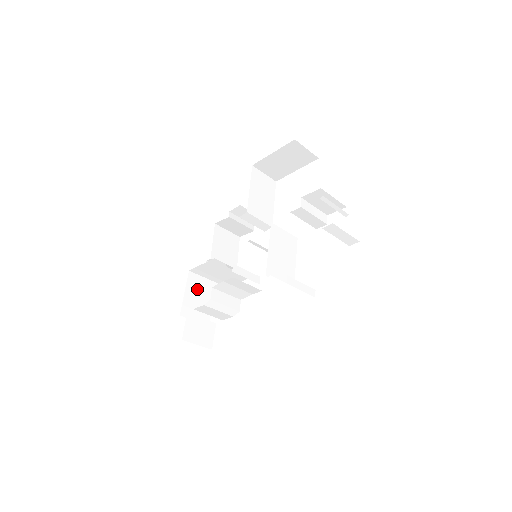
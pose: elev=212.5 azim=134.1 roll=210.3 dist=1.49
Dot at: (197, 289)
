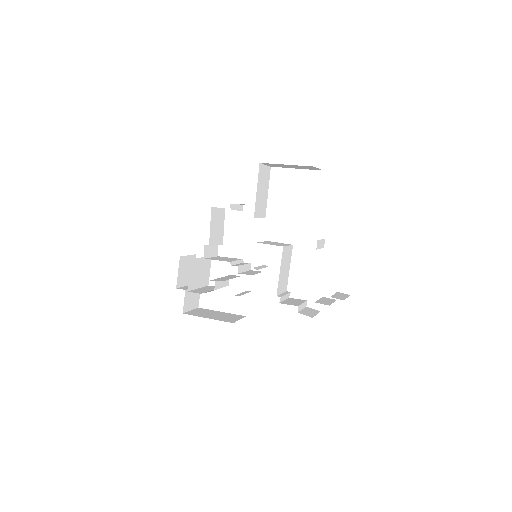
Dot at: (195, 271)
